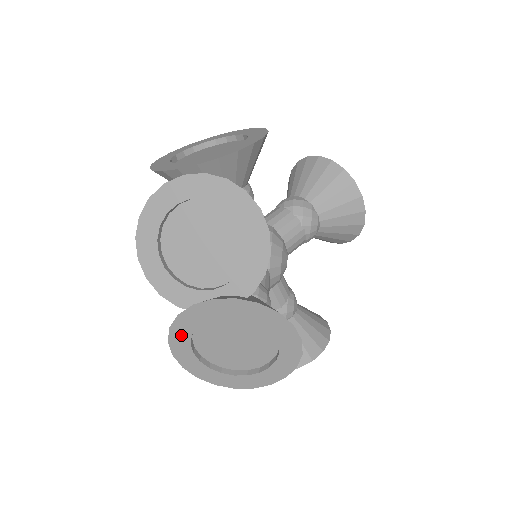
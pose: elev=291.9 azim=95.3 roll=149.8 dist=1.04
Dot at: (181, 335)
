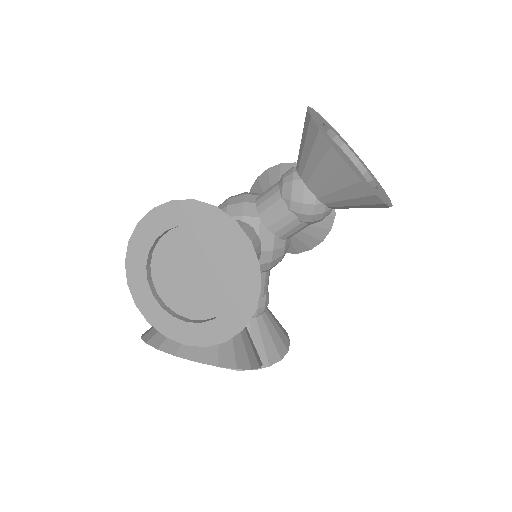
Dot at: occluded
